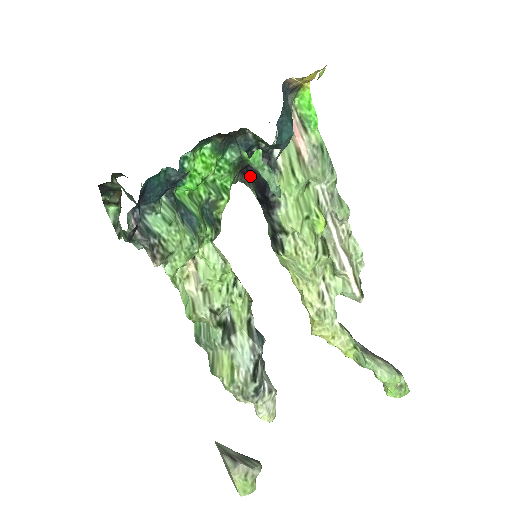
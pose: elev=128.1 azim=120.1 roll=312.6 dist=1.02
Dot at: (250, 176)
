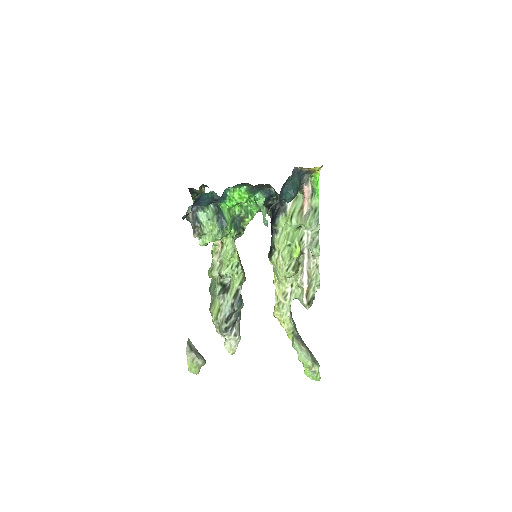
Dot at: (272, 211)
